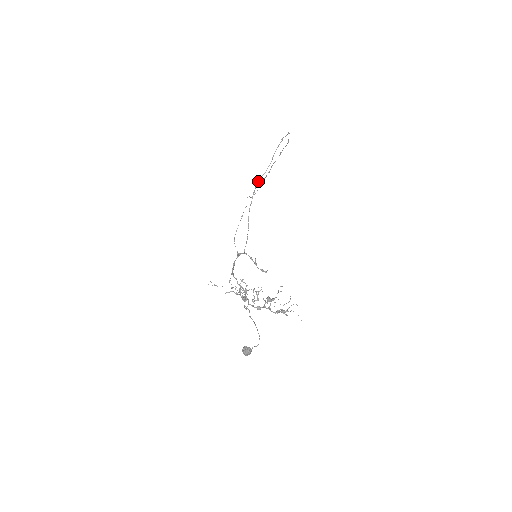
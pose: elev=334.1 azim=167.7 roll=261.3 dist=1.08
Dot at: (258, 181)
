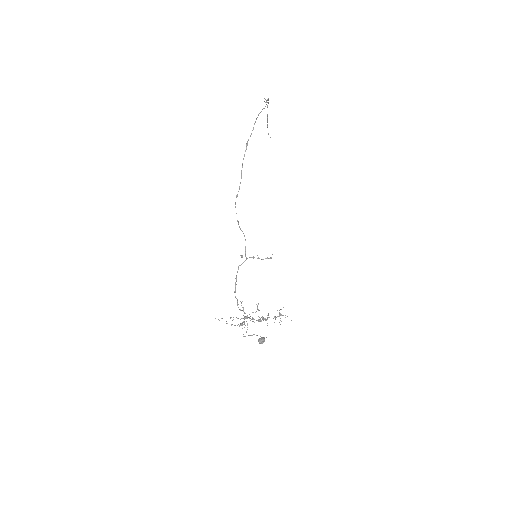
Dot at: occluded
